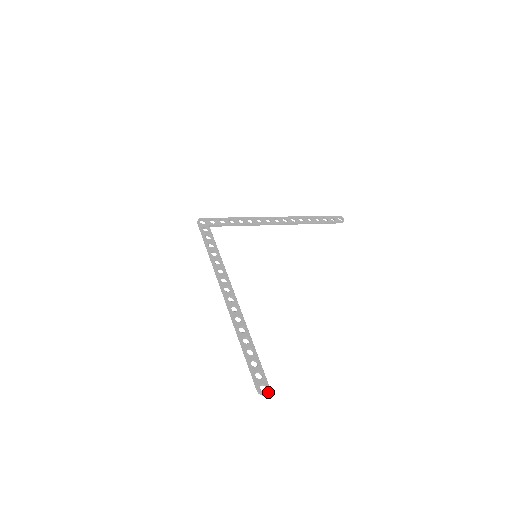
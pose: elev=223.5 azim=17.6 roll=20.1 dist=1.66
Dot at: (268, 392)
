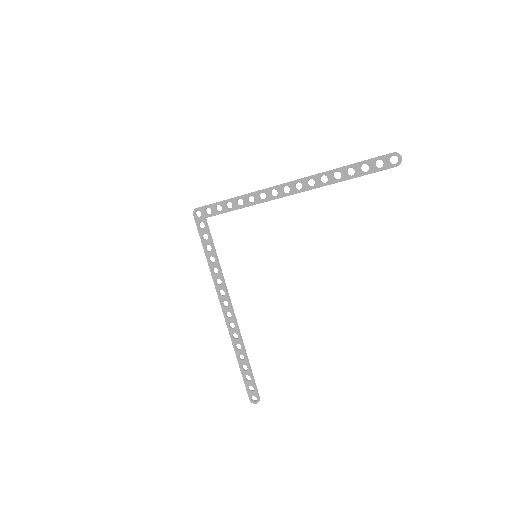
Dot at: occluded
